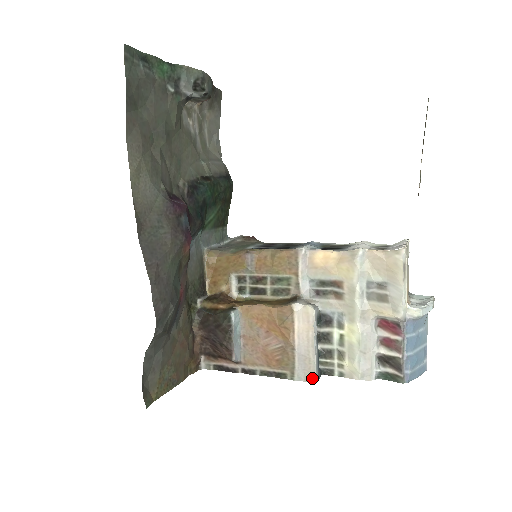
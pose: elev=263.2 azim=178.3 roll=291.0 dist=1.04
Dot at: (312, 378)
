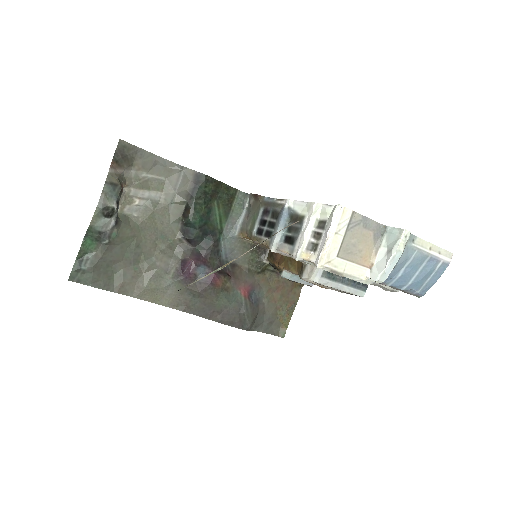
Dot at: occluded
